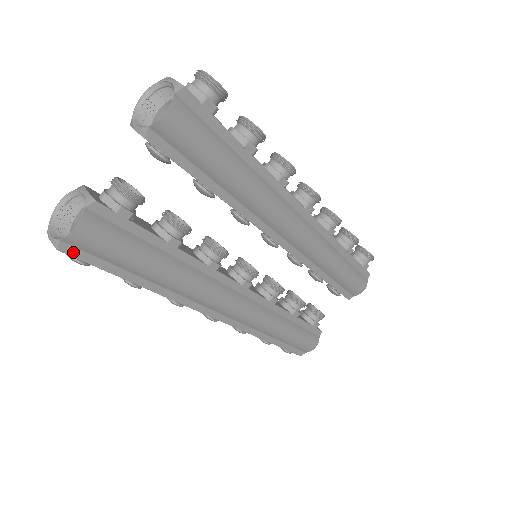
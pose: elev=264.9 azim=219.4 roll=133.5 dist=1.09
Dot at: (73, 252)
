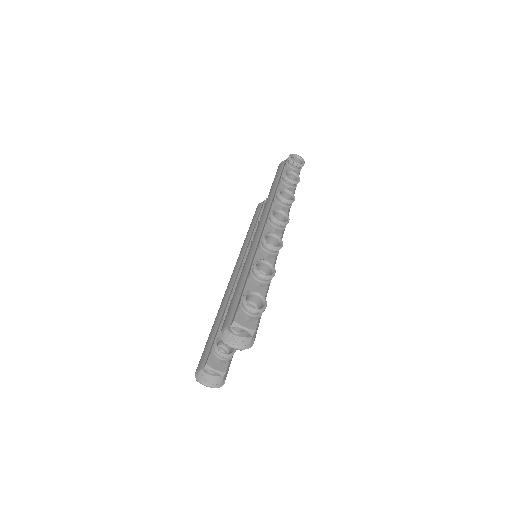
Dot at: occluded
